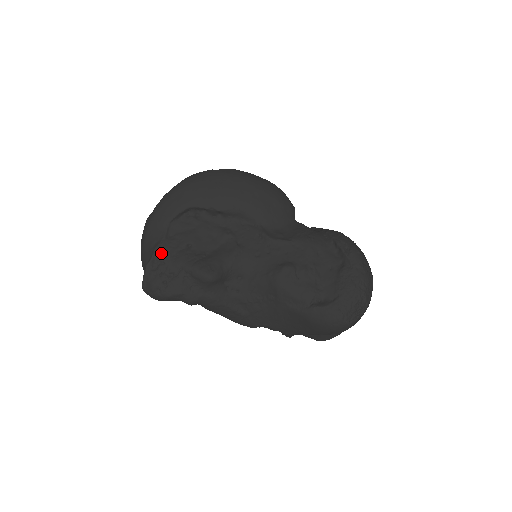
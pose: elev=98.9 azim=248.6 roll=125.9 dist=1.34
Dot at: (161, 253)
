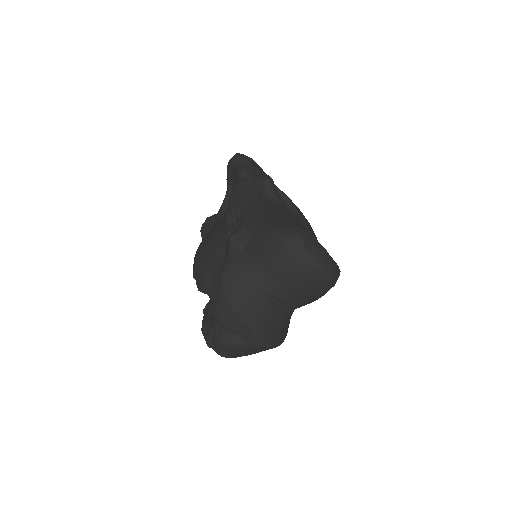
Dot at: occluded
